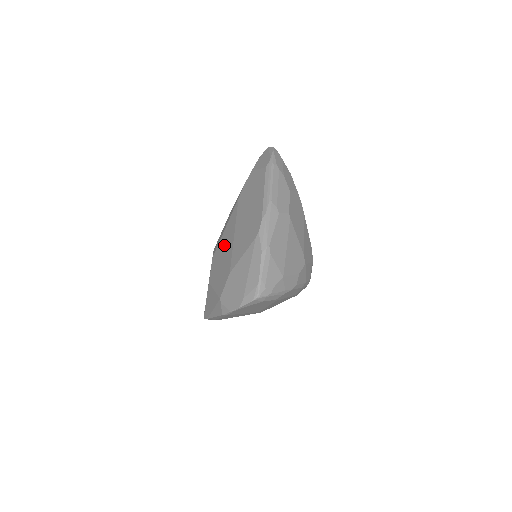
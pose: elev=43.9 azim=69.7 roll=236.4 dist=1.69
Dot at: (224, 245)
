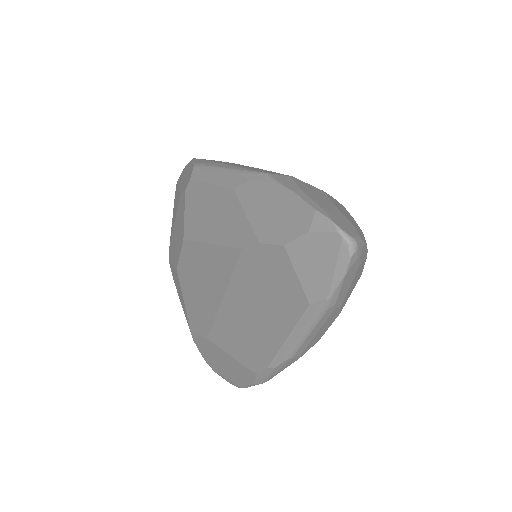
Dot at: (204, 275)
